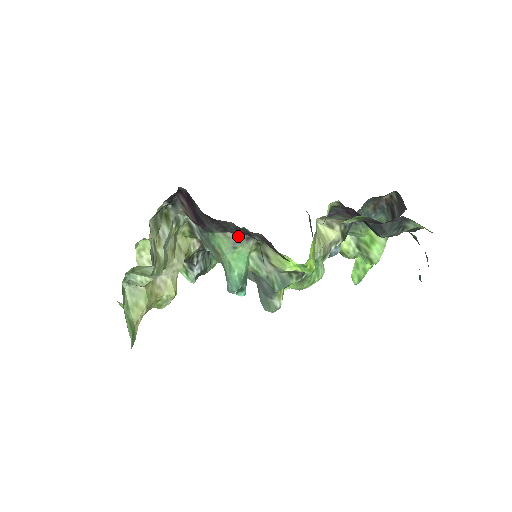
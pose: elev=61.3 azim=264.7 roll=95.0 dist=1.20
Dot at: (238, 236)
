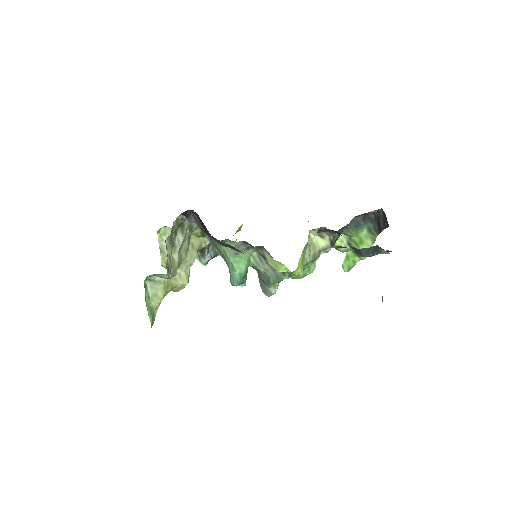
Dot at: (240, 246)
